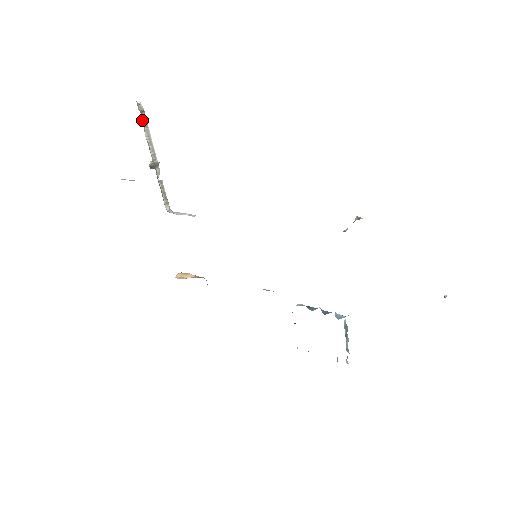
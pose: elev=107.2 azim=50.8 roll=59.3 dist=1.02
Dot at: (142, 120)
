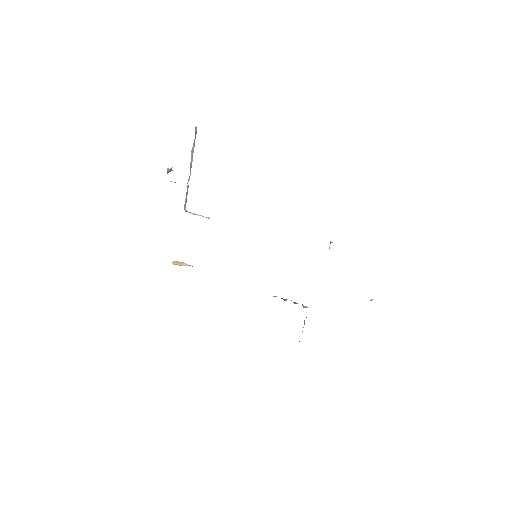
Dot at: (194, 139)
